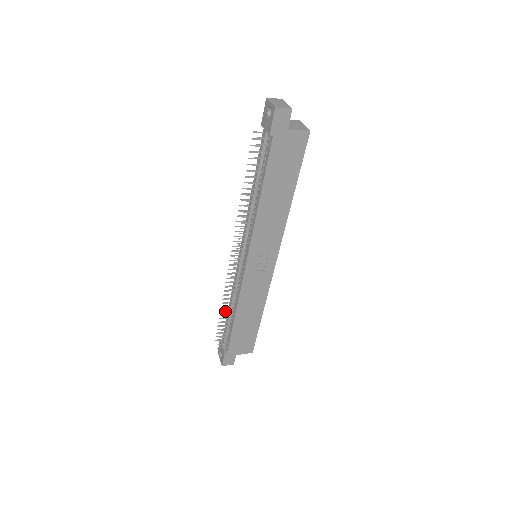
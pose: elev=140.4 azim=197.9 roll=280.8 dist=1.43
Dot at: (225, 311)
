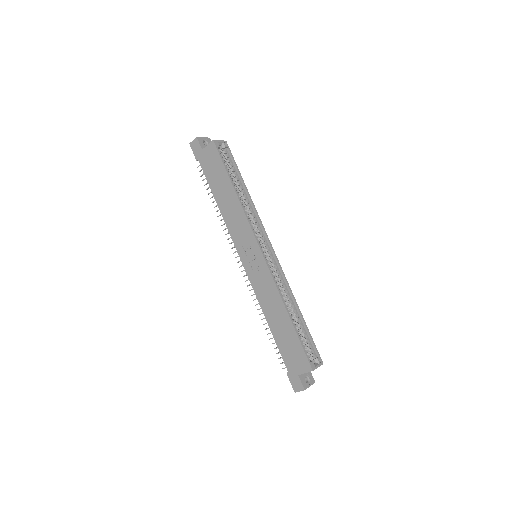
Dot at: occluded
